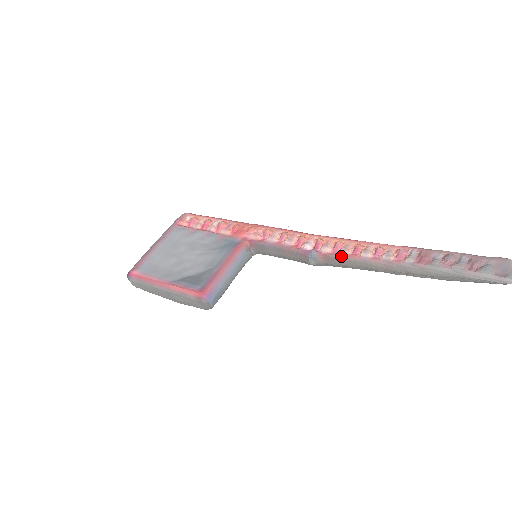
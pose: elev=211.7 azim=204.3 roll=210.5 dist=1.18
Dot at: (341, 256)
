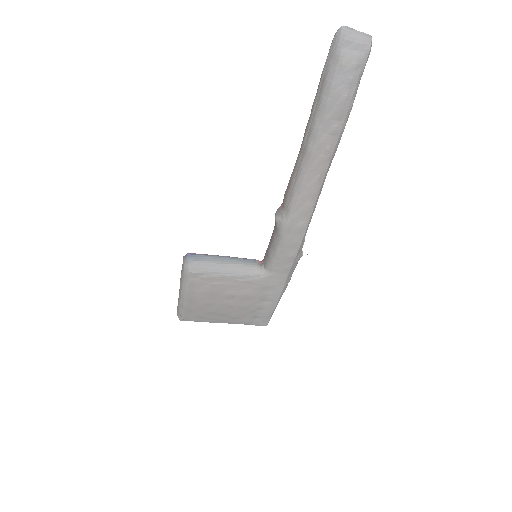
Dot at: (288, 186)
